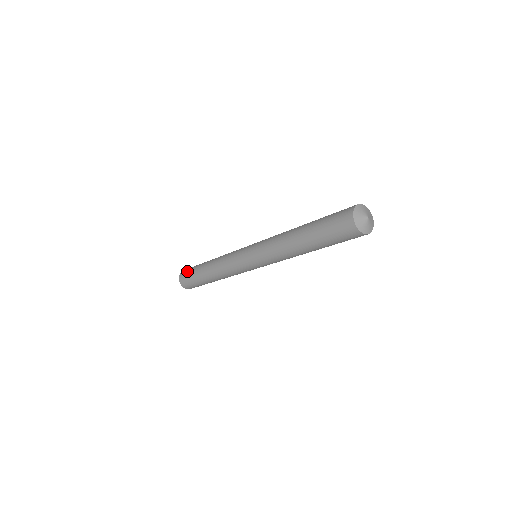
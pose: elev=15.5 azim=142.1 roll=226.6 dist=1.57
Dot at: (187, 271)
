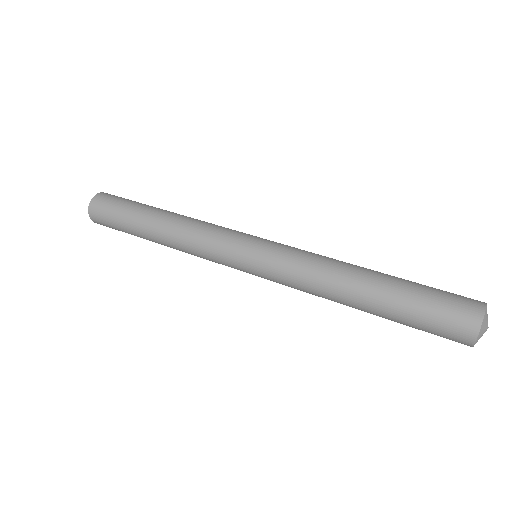
Dot at: (108, 207)
